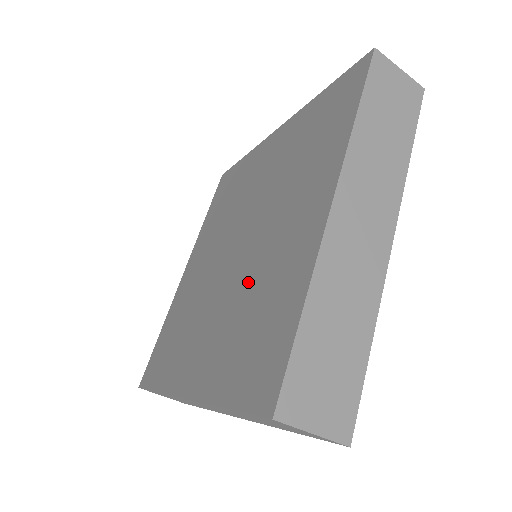
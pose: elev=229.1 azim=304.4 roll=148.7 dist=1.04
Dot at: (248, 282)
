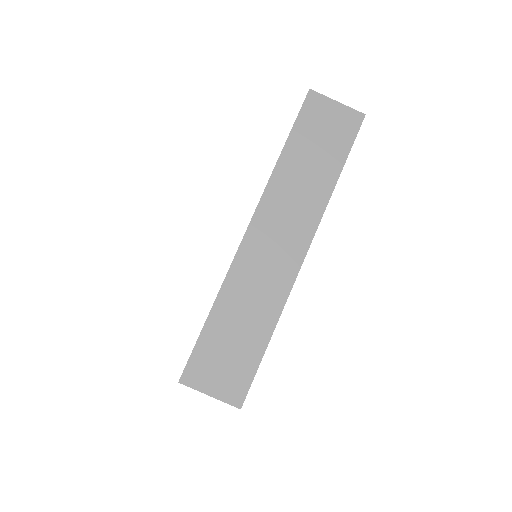
Dot at: occluded
